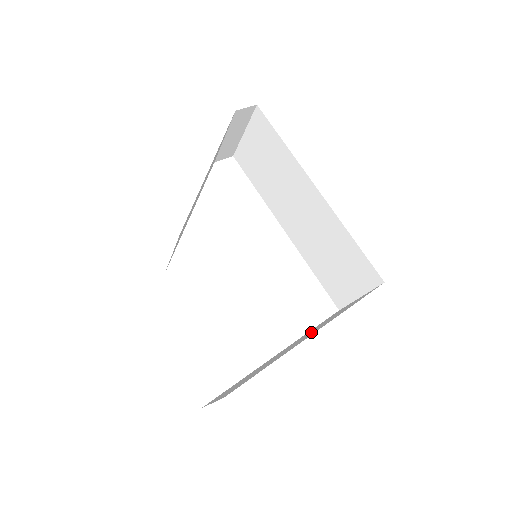
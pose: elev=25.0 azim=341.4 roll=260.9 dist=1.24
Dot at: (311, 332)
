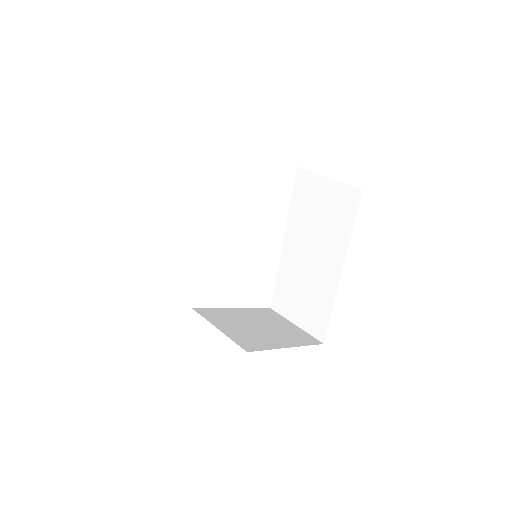
Dot at: (318, 243)
